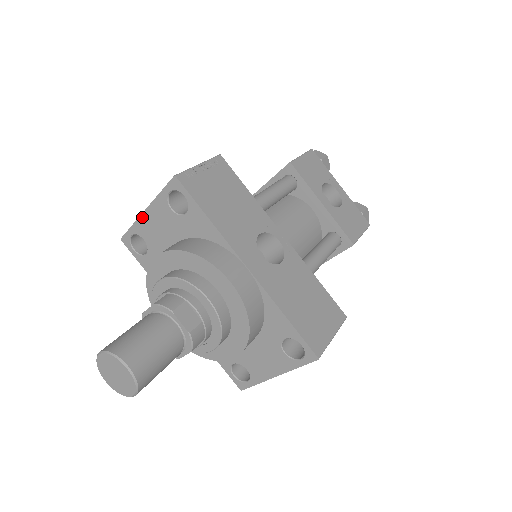
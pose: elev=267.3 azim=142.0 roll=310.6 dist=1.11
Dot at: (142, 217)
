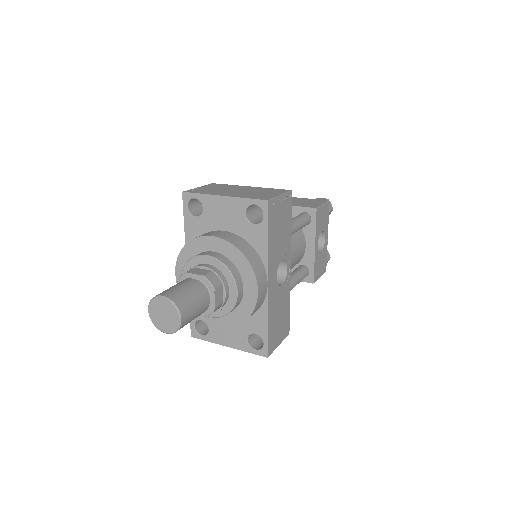
Dot at: (216, 197)
